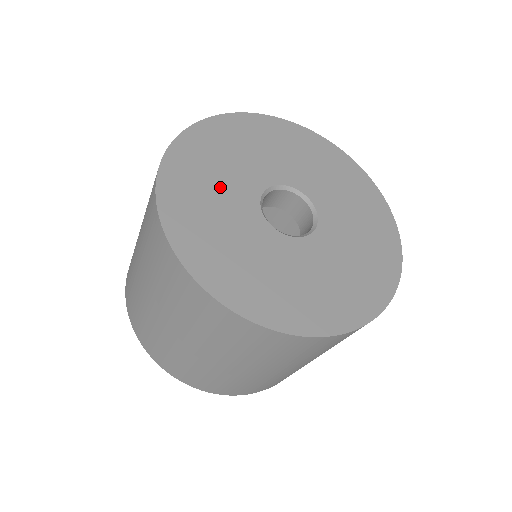
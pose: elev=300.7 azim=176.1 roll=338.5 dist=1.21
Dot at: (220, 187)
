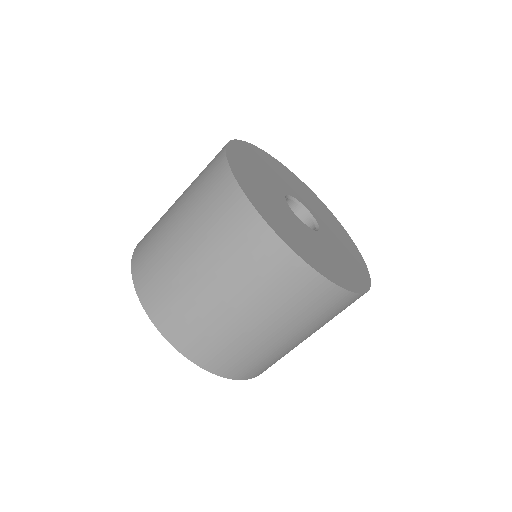
Dot at: (272, 200)
